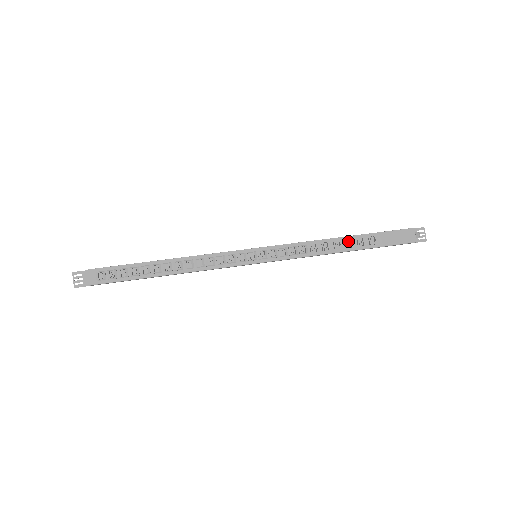
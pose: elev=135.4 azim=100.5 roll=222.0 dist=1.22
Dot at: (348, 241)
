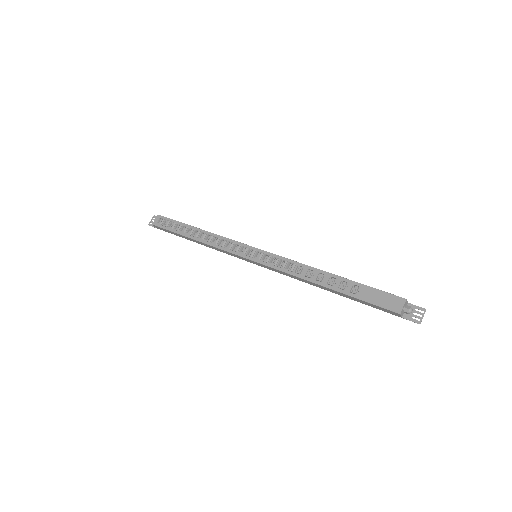
Dot at: (332, 279)
